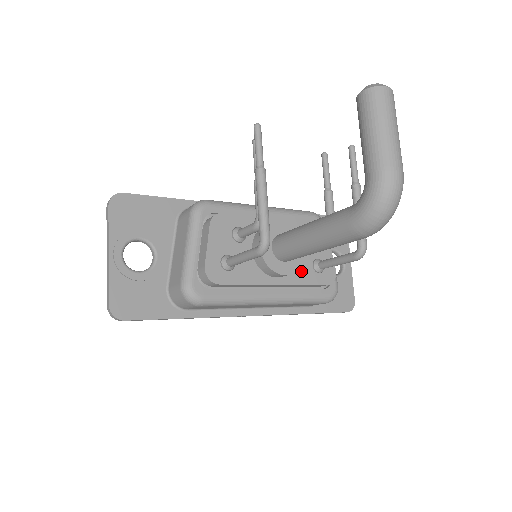
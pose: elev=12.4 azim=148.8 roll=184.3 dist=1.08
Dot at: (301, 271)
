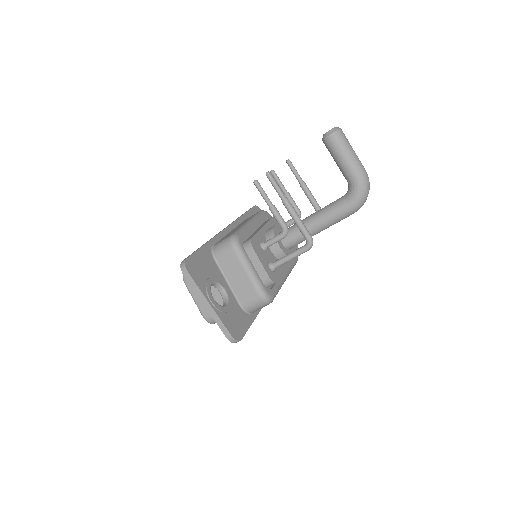
Dot at: occluded
